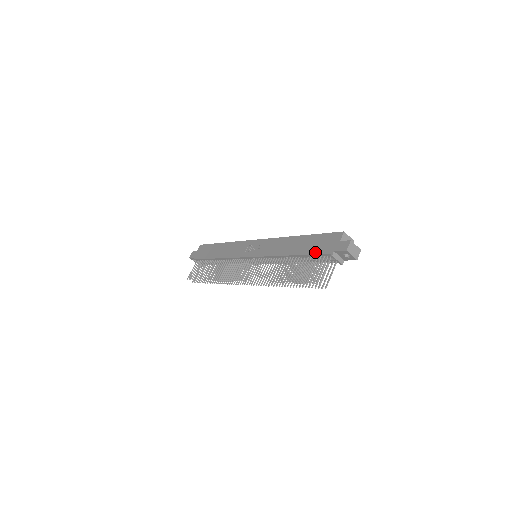
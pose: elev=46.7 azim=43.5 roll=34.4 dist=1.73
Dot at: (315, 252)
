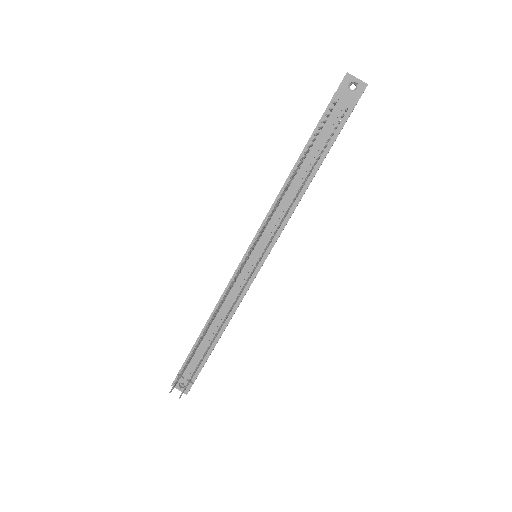
Dot at: (316, 126)
